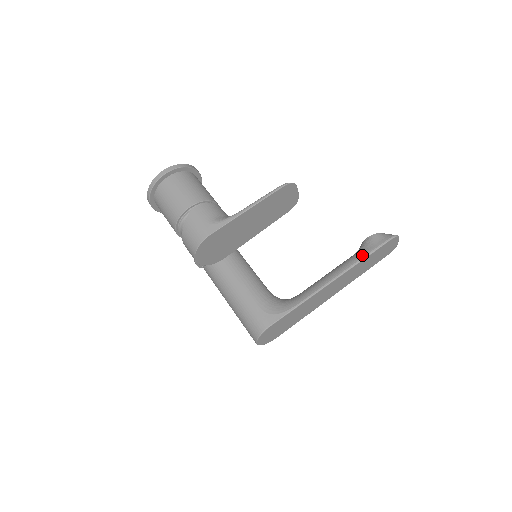
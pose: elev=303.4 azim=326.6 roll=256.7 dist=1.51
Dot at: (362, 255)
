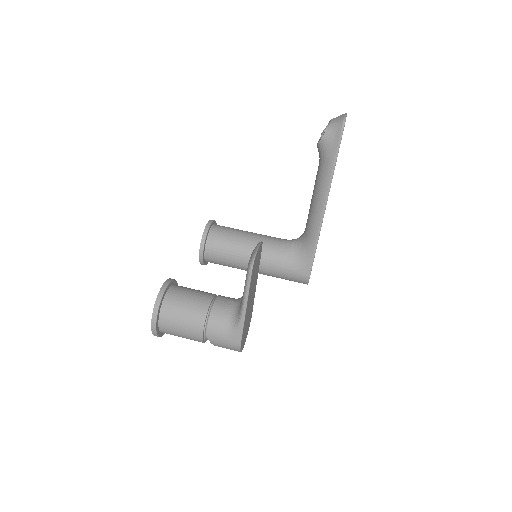
Dot at: (330, 168)
